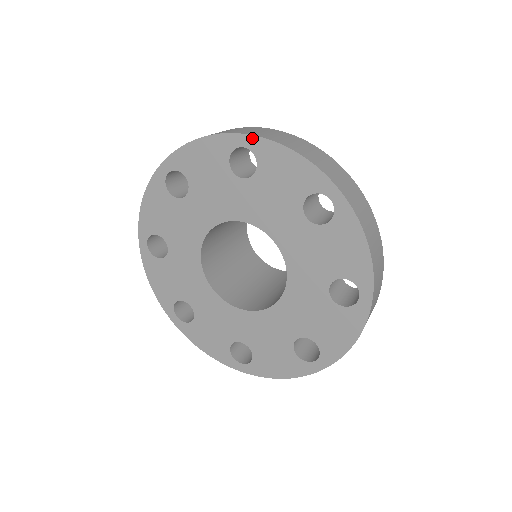
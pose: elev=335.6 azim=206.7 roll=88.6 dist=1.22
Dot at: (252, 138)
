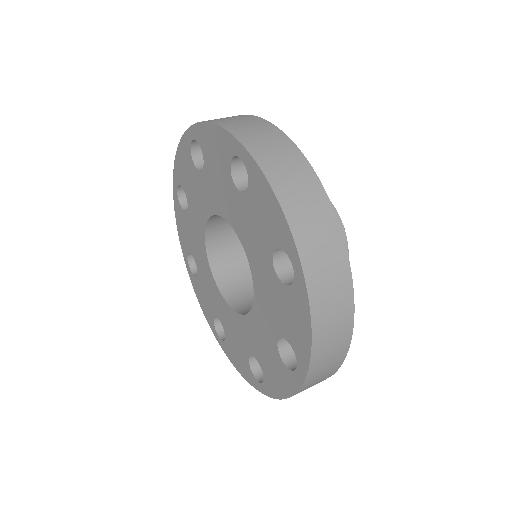
Dot at: (303, 280)
